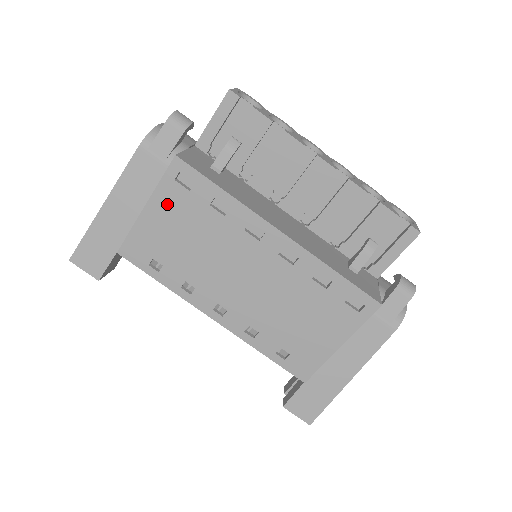
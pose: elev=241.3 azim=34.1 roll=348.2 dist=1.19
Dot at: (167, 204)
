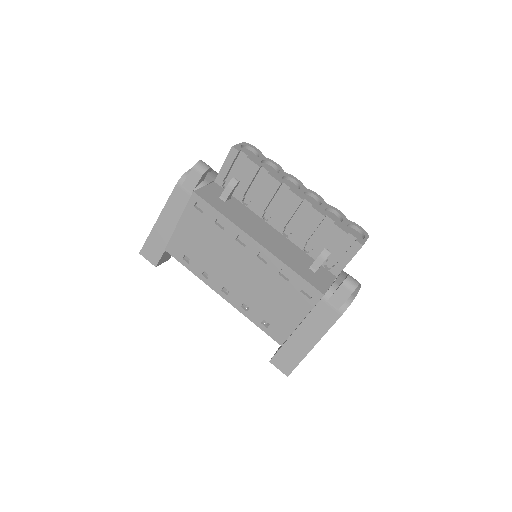
Dot at: (190, 221)
